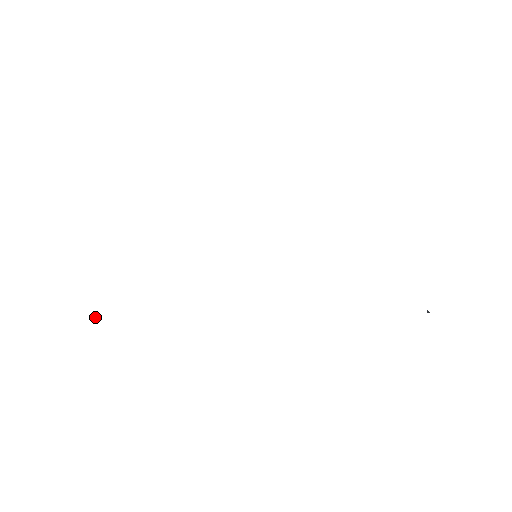
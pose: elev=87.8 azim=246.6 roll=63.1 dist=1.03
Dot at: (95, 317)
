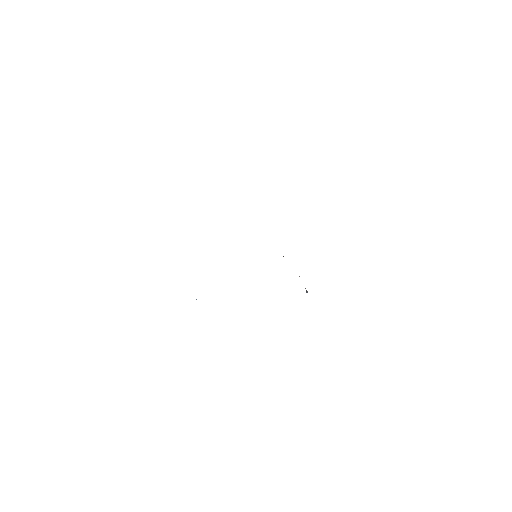
Dot at: occluded
